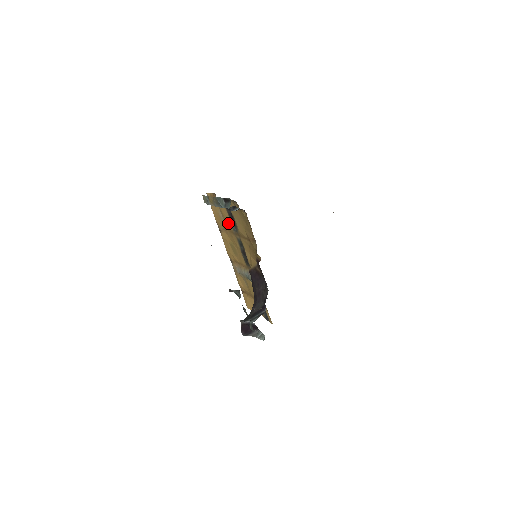
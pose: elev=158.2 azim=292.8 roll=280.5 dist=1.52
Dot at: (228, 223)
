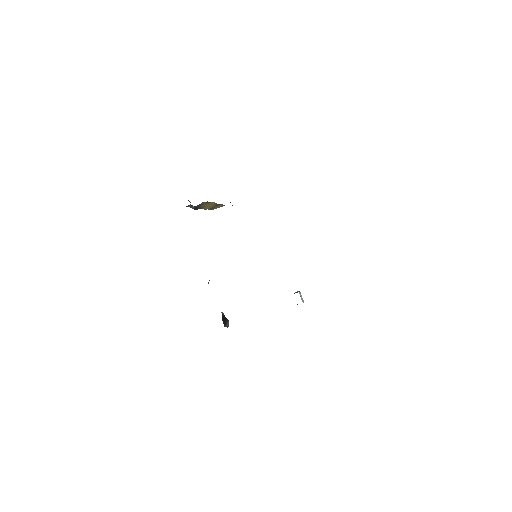
Dot at: occluded
